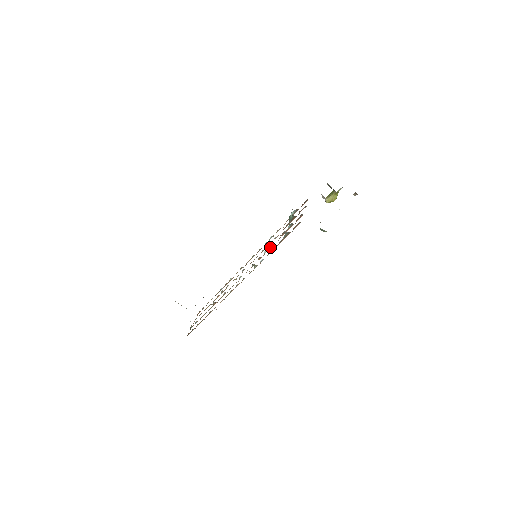
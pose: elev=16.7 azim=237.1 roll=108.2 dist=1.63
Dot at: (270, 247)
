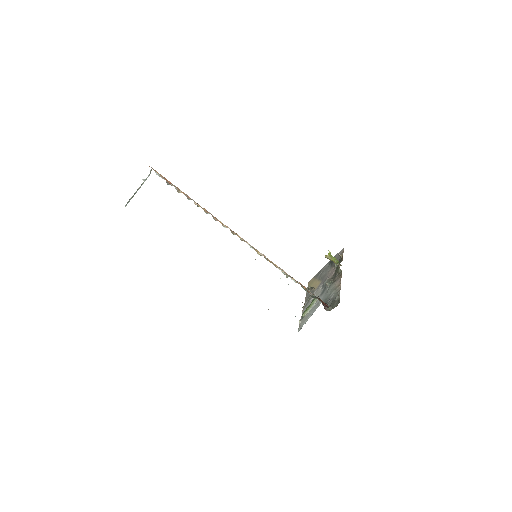
Dot at: occluded
